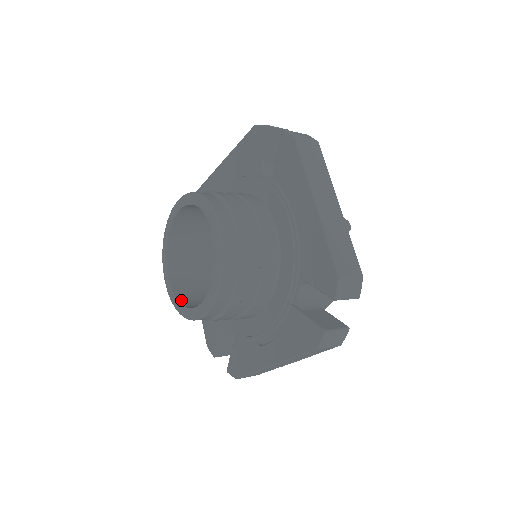
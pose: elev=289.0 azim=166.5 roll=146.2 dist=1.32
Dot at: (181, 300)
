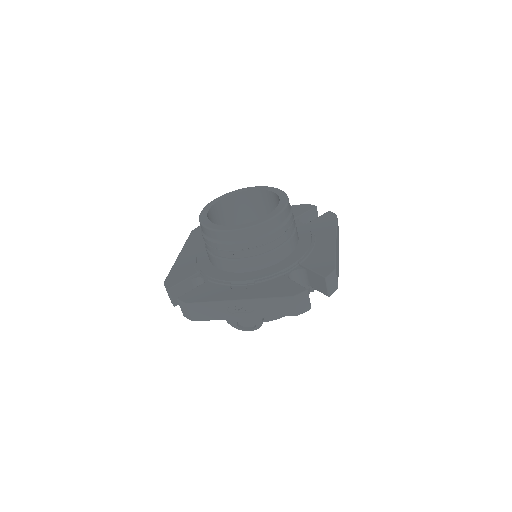
Dot at: occluded
